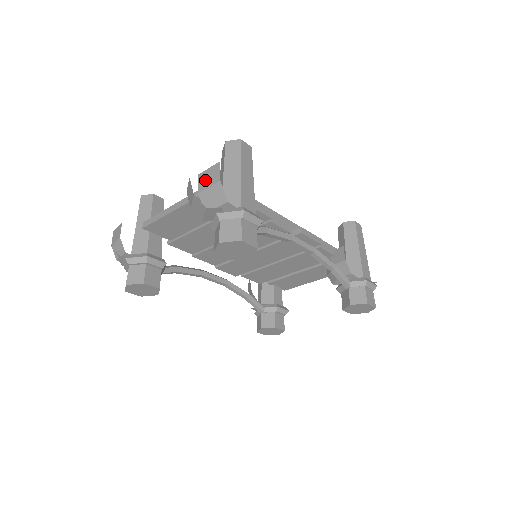
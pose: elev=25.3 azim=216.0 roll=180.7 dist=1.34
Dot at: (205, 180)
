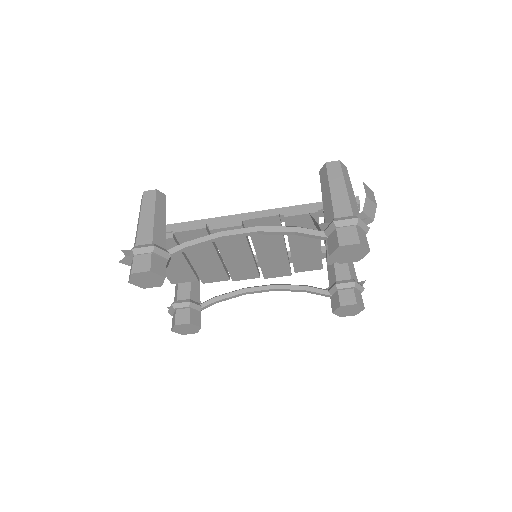
Dot at: occluded
